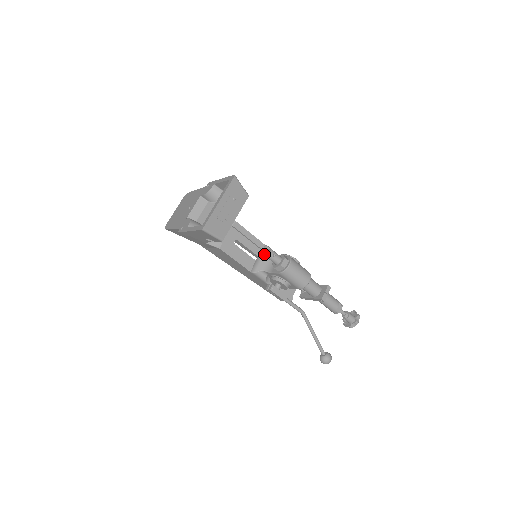
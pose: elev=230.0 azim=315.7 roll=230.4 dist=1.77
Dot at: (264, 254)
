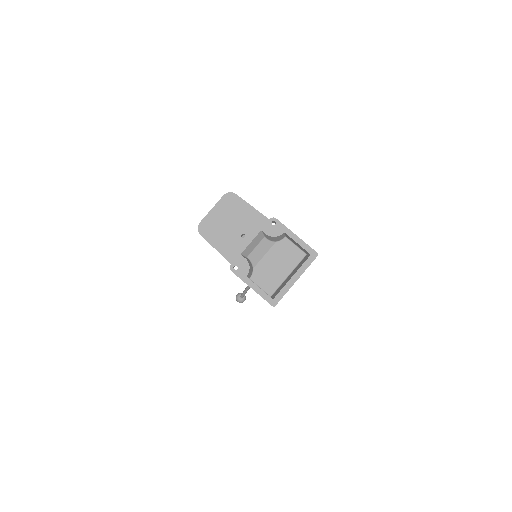
Dot at: occluded
